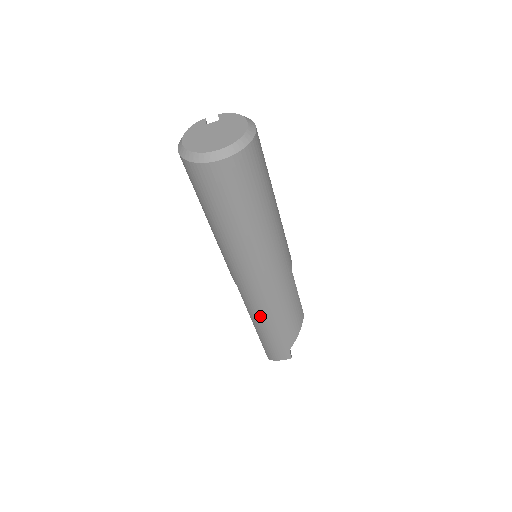
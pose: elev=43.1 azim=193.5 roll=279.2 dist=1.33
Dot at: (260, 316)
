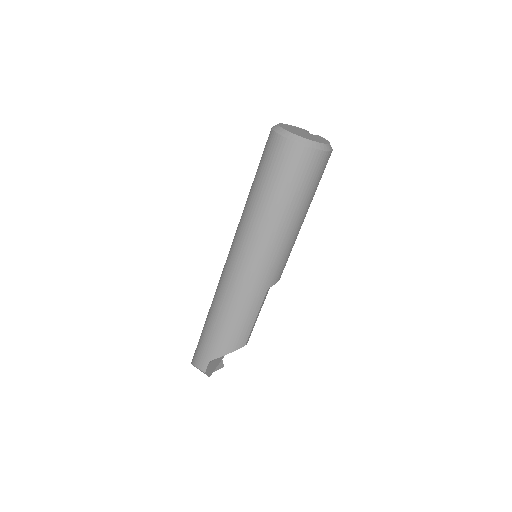
Dot at: (217, 303)
